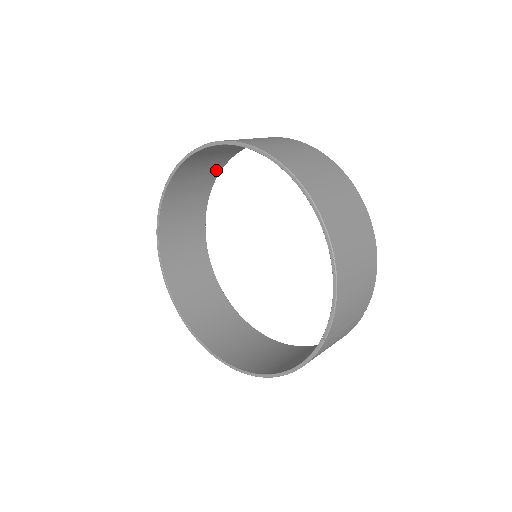
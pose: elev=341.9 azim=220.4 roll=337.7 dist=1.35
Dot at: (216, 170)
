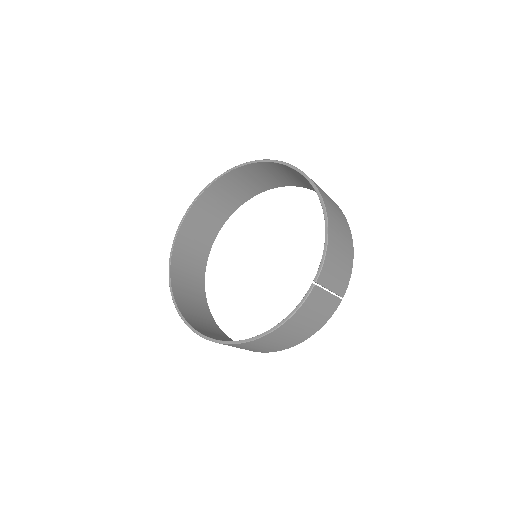
Dot at: (228, 212)
